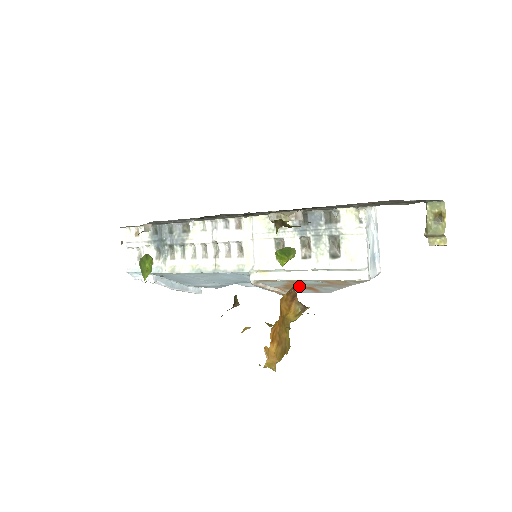
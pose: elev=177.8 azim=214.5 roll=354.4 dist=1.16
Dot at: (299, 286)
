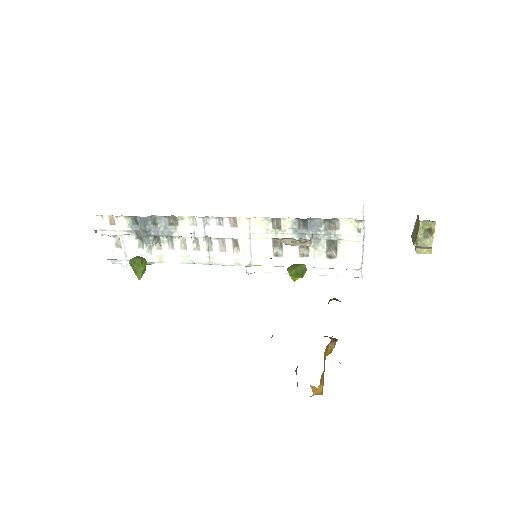
Dot at: occluded
